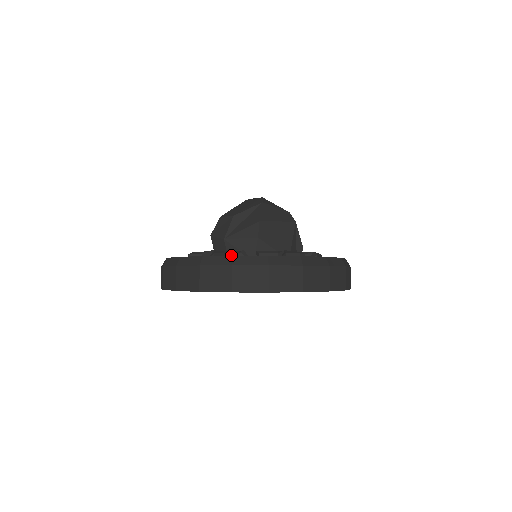
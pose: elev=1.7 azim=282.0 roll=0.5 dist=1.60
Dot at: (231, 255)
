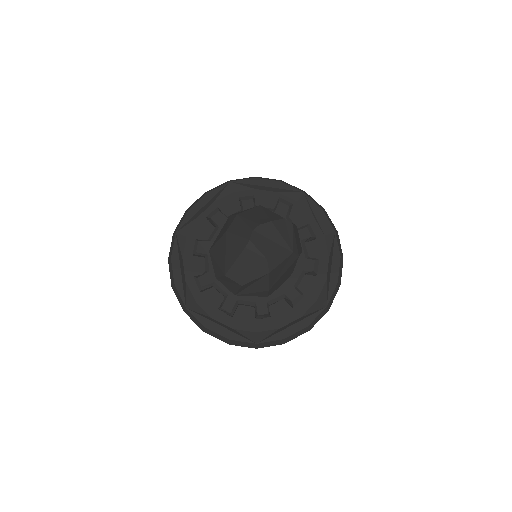
Dot at: occluded
